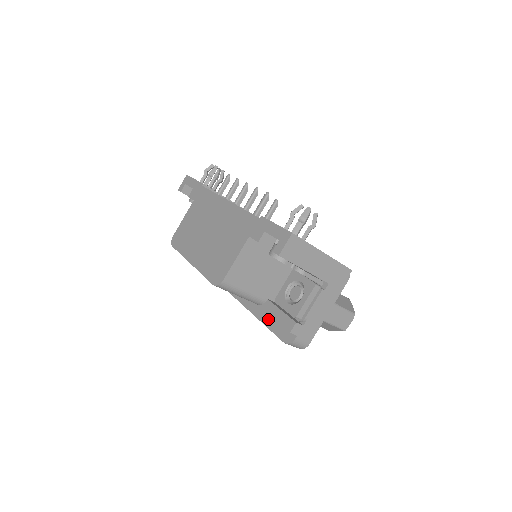
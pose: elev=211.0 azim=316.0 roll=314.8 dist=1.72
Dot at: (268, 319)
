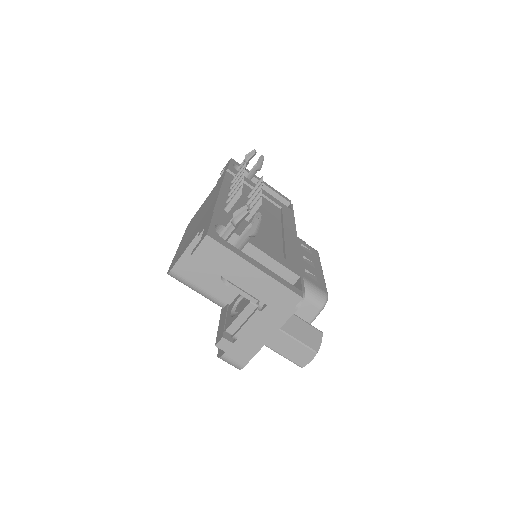
Dot at: occluded
